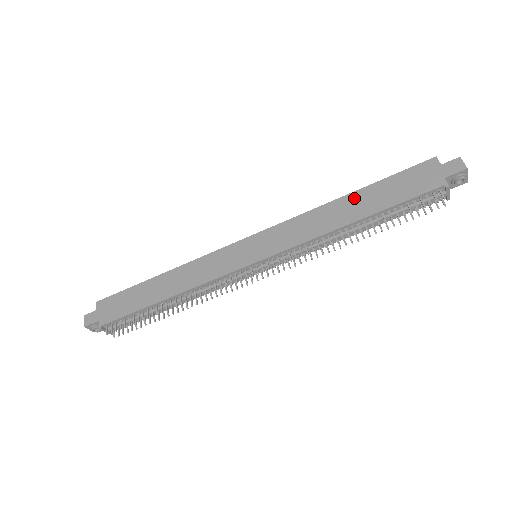
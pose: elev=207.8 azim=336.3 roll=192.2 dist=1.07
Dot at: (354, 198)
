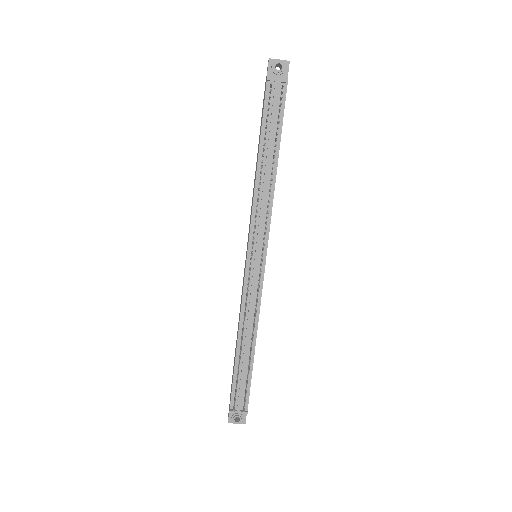
Dot at: (257, 156)
